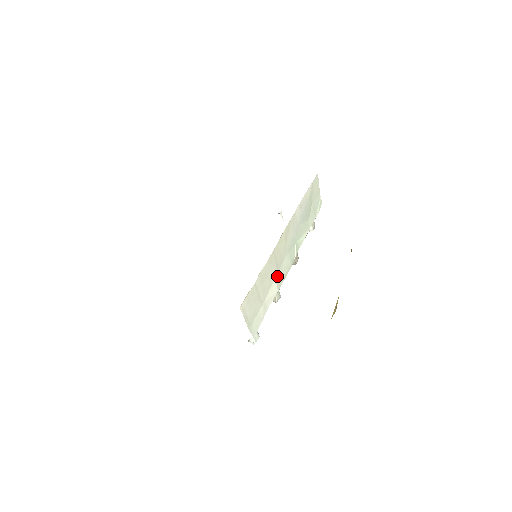
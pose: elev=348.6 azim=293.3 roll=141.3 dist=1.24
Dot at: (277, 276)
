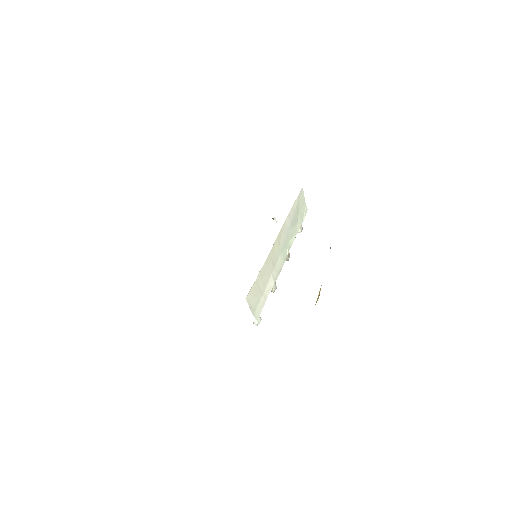
Dot at: (273, 272)
